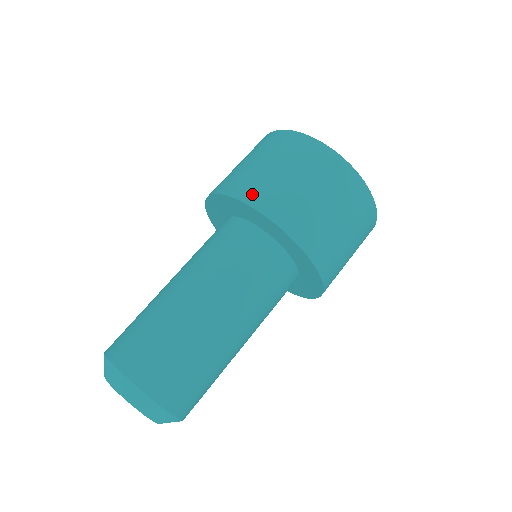
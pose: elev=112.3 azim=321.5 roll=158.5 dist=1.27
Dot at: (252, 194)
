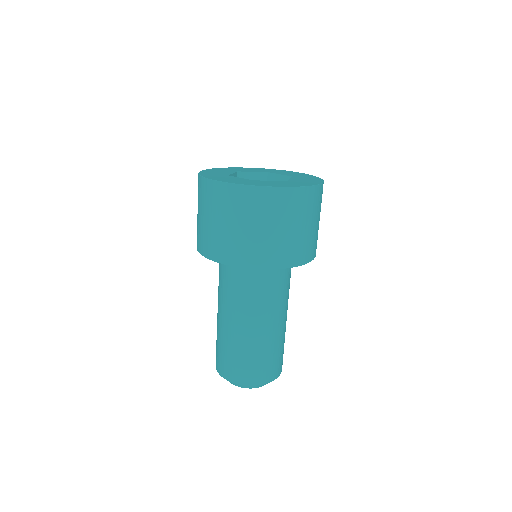
Dot at: (234, 257)
